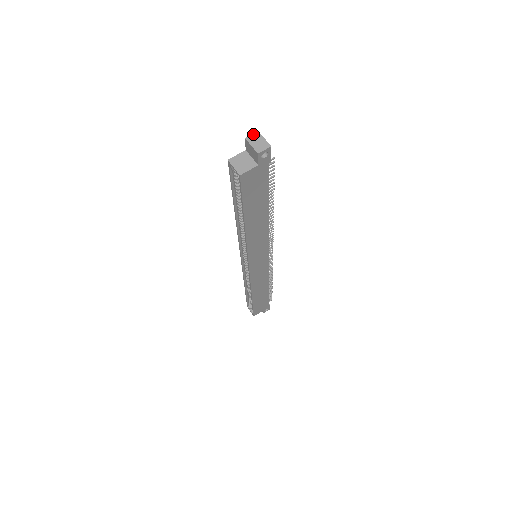
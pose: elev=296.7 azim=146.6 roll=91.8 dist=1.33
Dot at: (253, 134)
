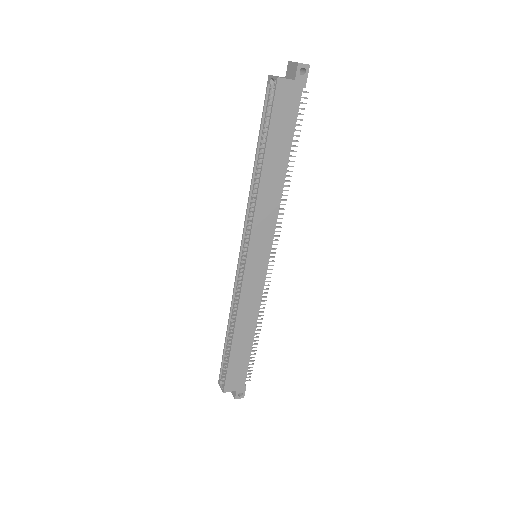
Dot at: occluded
